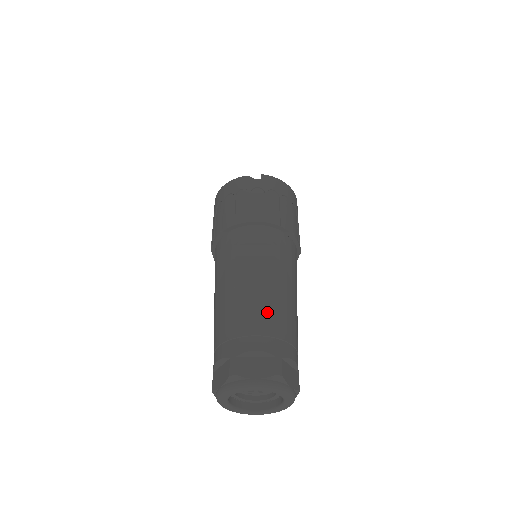
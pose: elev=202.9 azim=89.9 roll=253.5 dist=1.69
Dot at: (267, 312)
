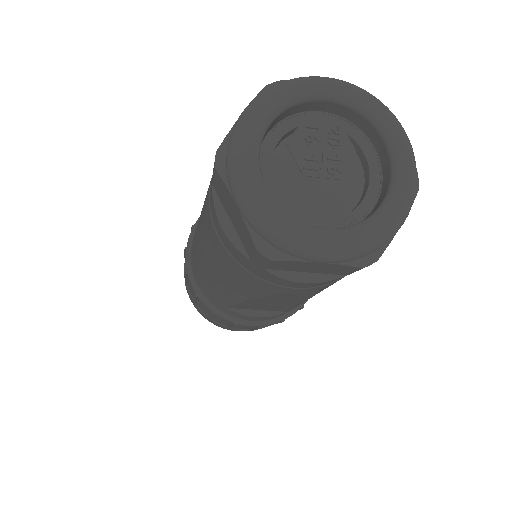
Dot at: occluded
